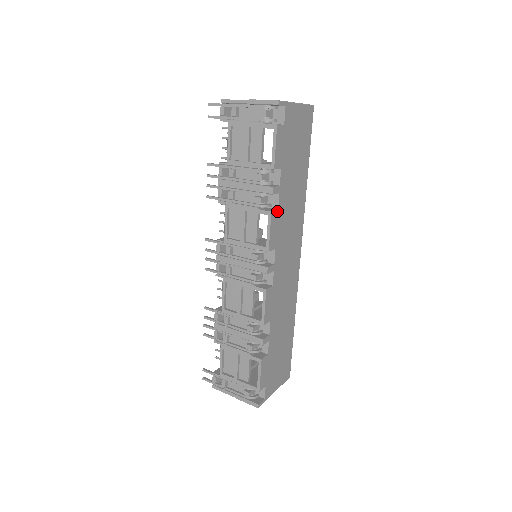
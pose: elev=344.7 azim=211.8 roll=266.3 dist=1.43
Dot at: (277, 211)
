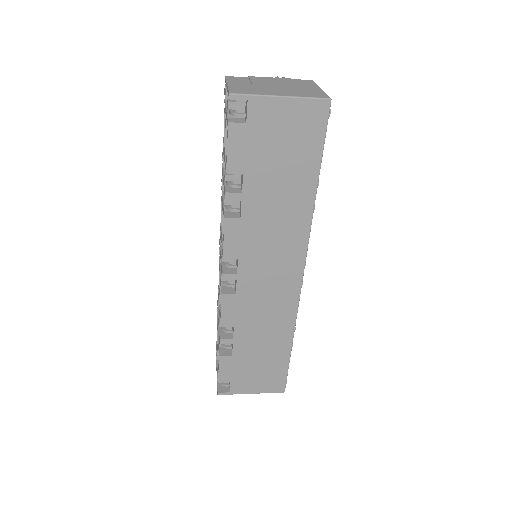
Dot at: (239, 219)
